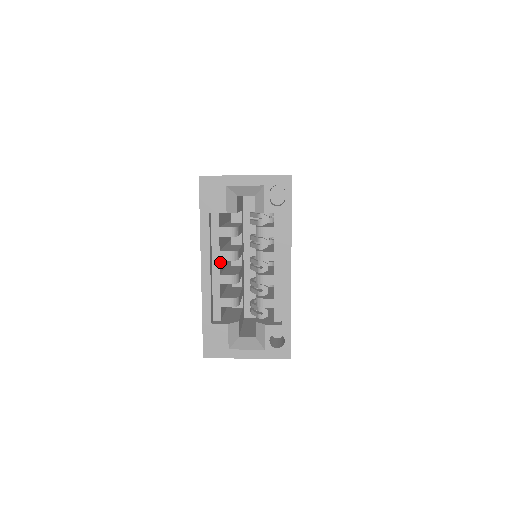
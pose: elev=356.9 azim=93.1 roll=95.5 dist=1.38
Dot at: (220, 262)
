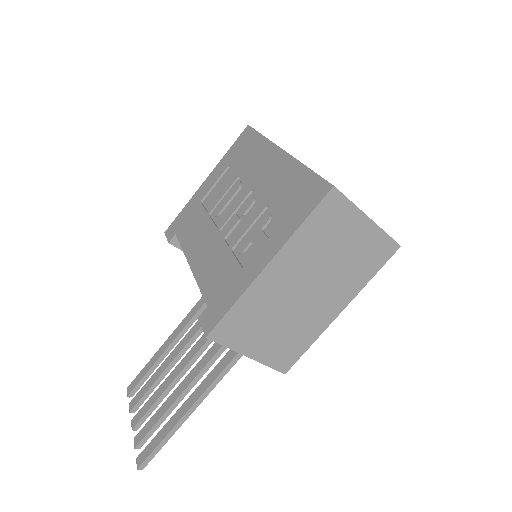
Dot at: occluded
